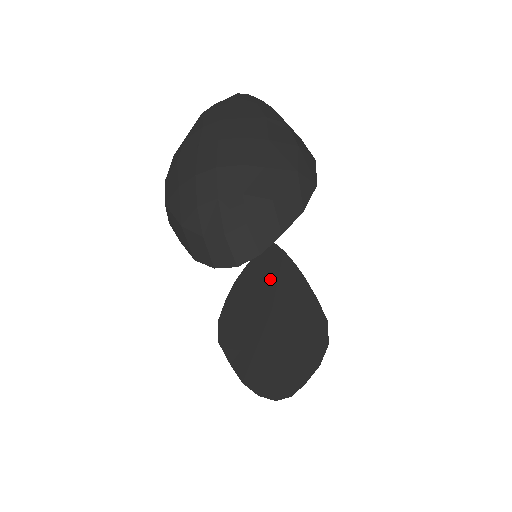
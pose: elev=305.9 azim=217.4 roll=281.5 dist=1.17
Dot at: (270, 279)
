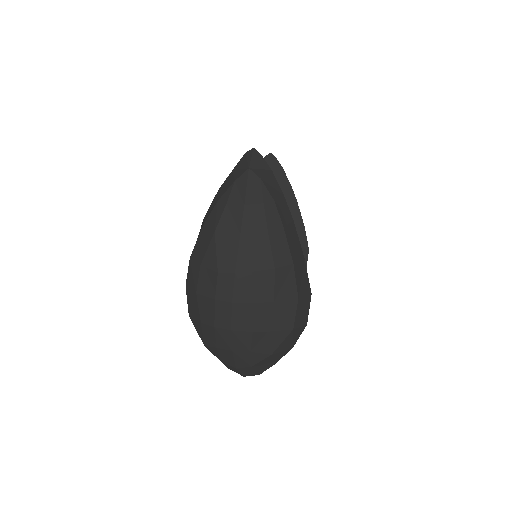
Dot at: occluded
